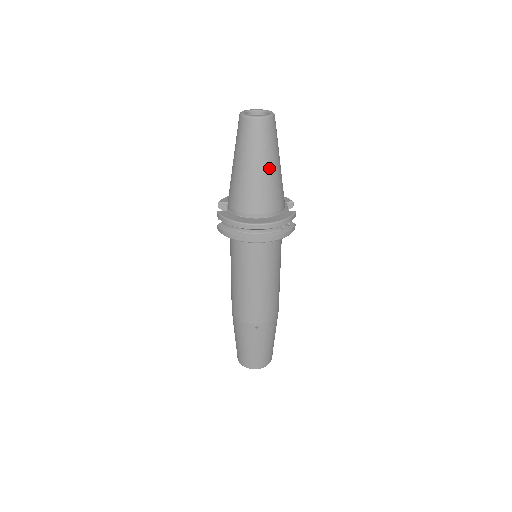
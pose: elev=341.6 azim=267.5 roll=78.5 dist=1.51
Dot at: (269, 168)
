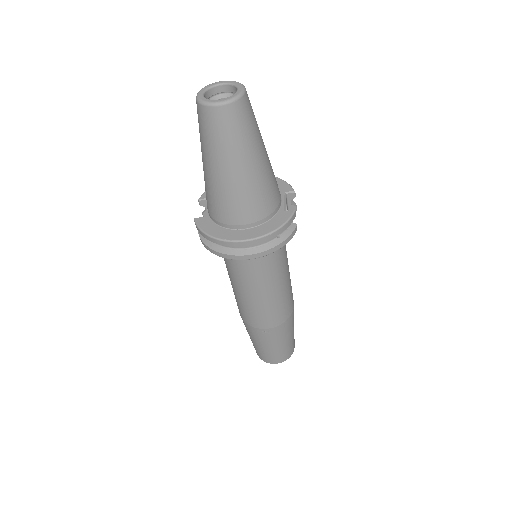
Dot at: (246, 168)
